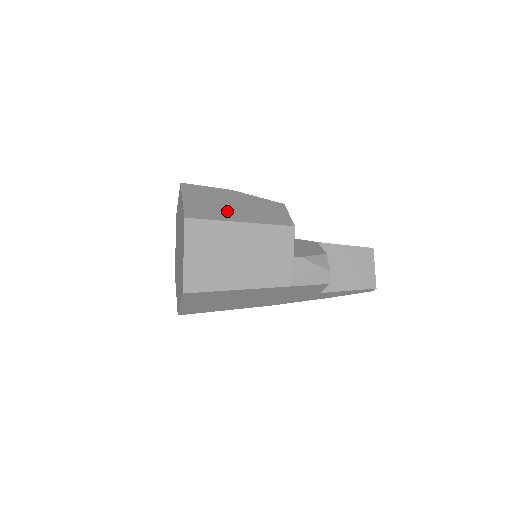
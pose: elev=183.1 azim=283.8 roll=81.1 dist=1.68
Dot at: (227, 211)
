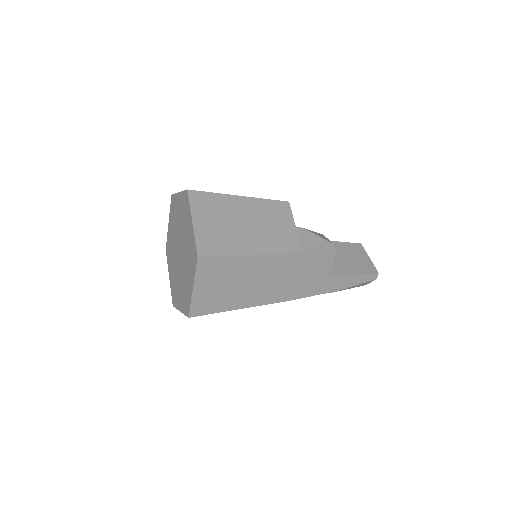
Dot at: occluded
